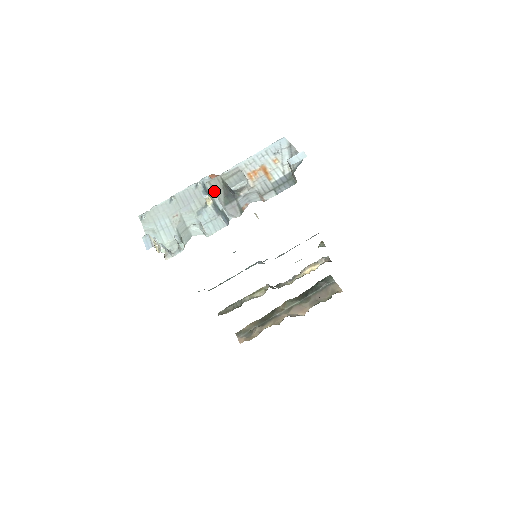
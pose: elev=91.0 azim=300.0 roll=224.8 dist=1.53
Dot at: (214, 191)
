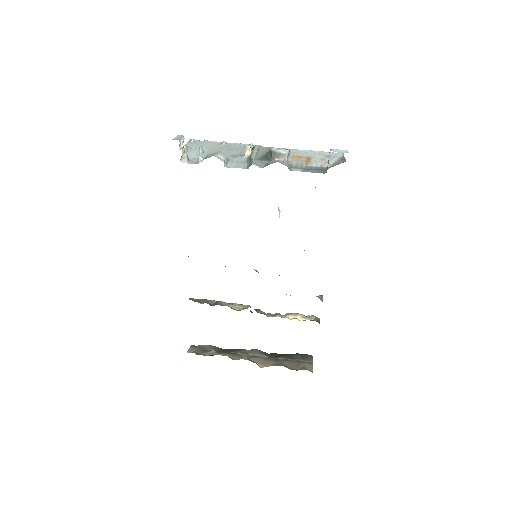
Dot at: (258, 150)
